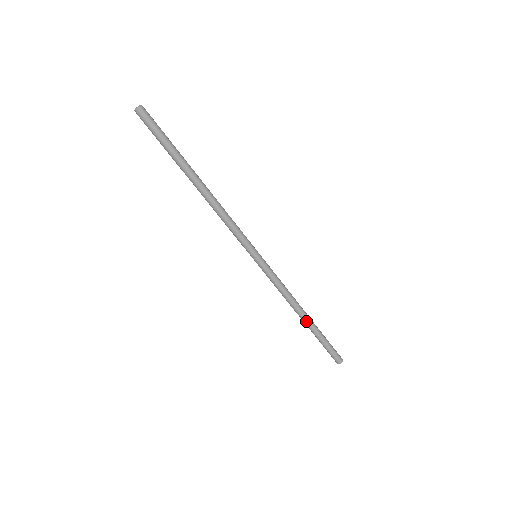
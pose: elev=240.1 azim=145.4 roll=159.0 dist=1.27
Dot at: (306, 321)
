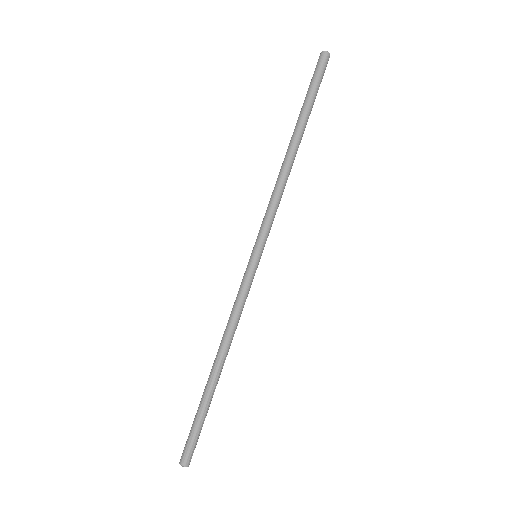
Dot at: (213, 371)
